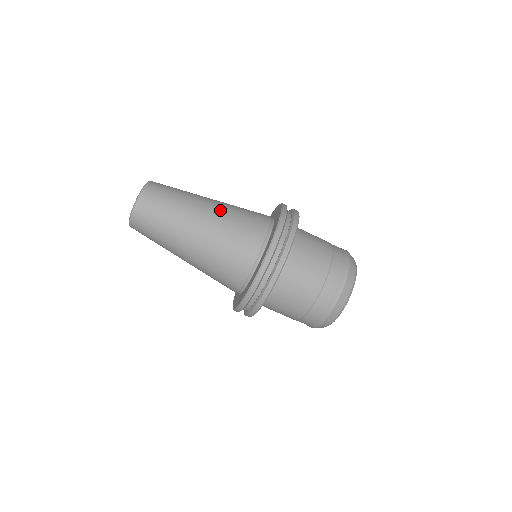
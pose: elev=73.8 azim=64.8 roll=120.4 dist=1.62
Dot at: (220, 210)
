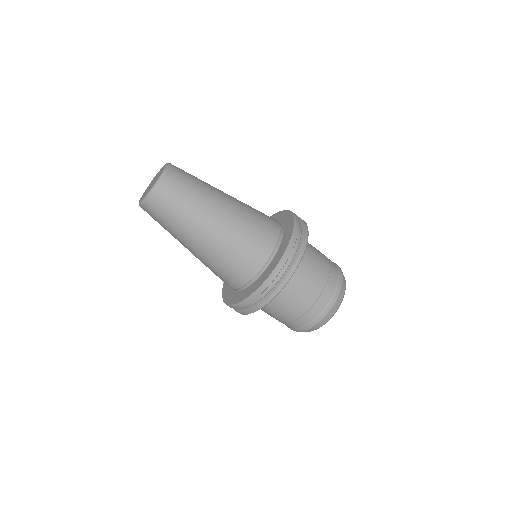
Dot at: (238, 202)
